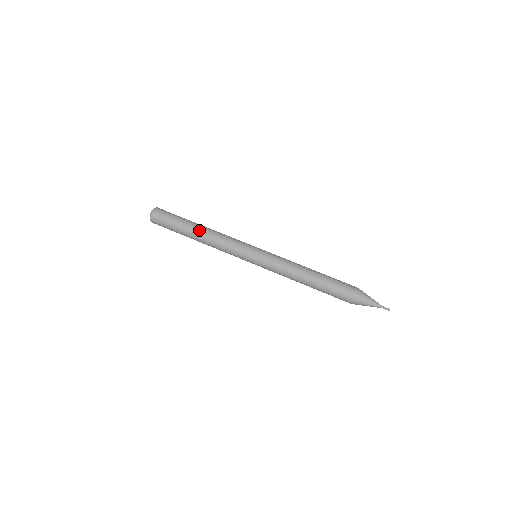
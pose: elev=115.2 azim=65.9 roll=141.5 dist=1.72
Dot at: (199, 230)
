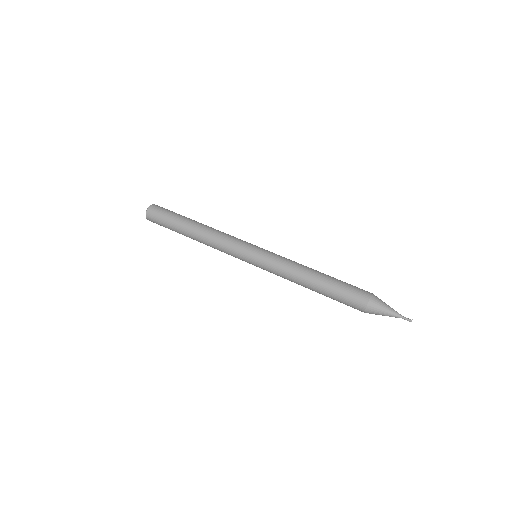
Dot at: (196, 225)
